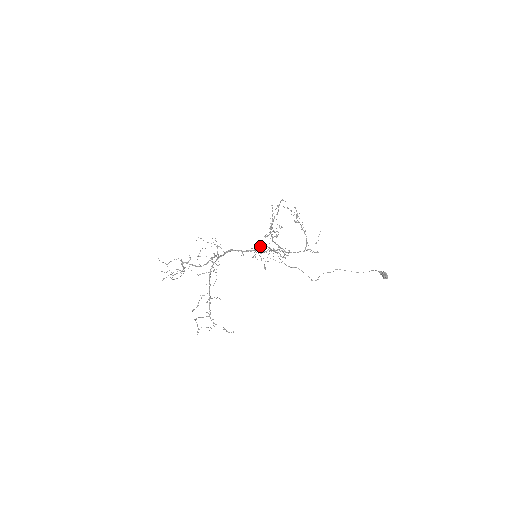
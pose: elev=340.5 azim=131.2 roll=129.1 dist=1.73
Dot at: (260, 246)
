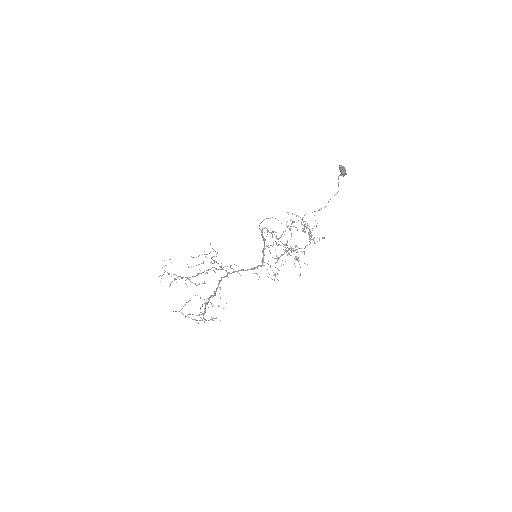
Dot at: (263, 250)
